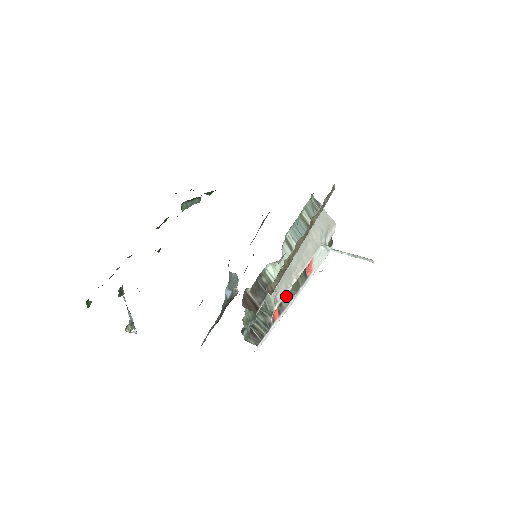
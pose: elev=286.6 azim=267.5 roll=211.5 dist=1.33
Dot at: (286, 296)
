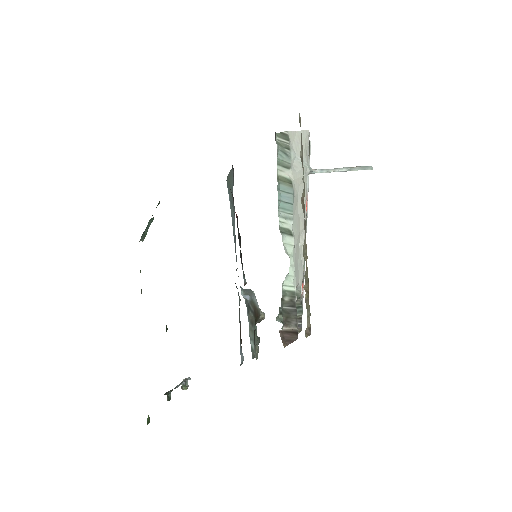
Dot at: occluded
